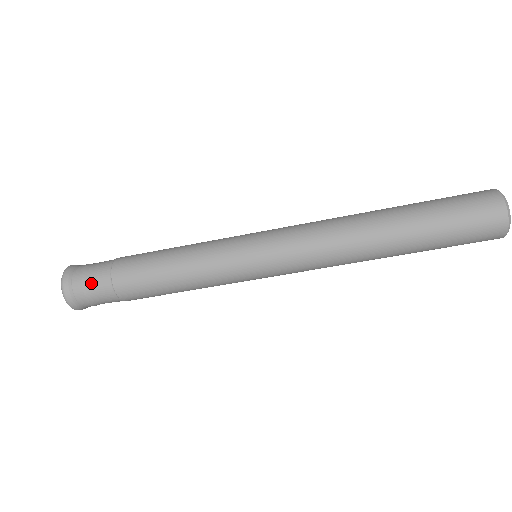
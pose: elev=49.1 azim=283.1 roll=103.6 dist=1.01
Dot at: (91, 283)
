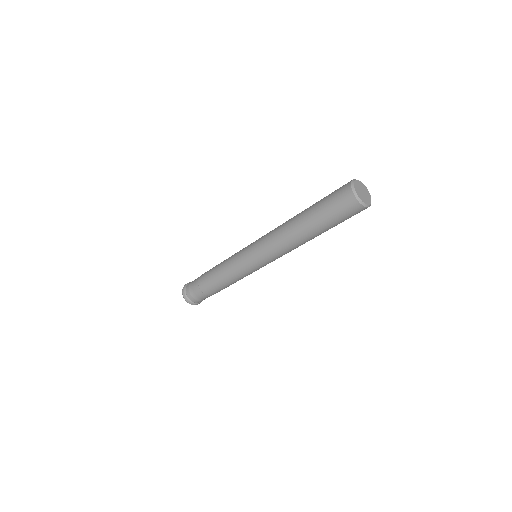
Dot at: (197, 297)
